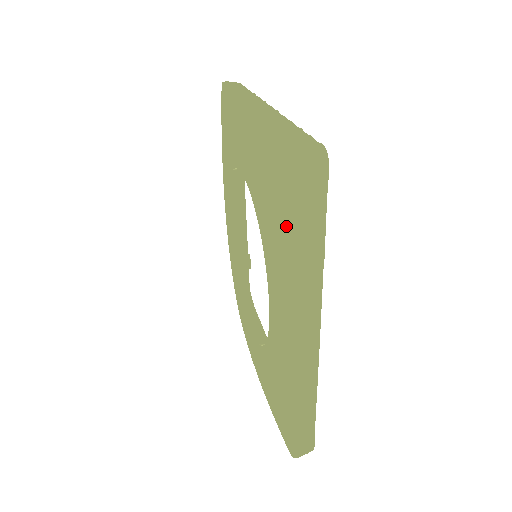
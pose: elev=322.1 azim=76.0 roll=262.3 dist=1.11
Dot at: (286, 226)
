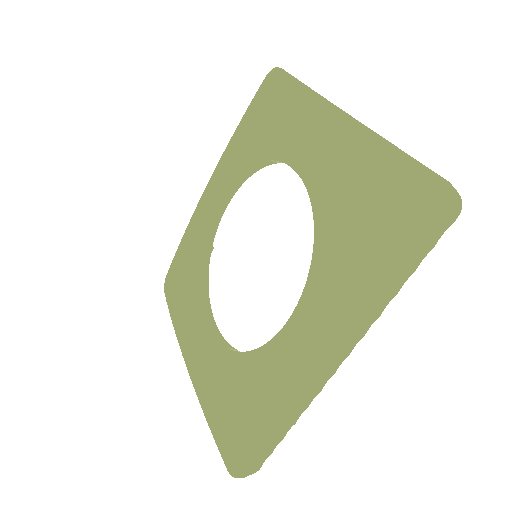
Dot at: (386, 251)
